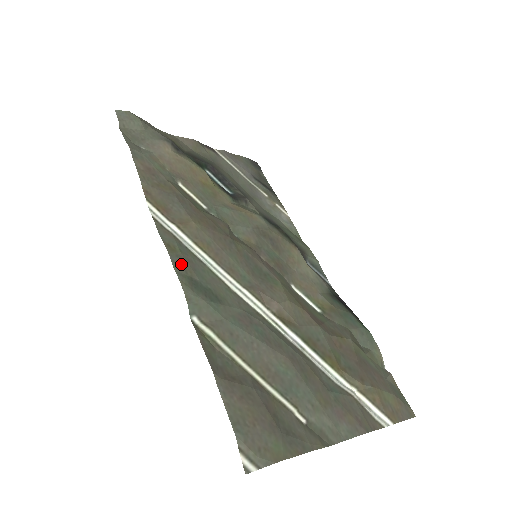
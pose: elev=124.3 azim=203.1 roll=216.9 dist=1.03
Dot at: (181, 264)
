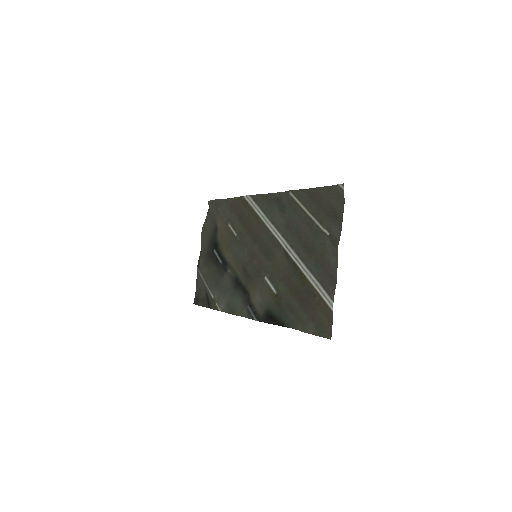
Dot at: (270, 198)
